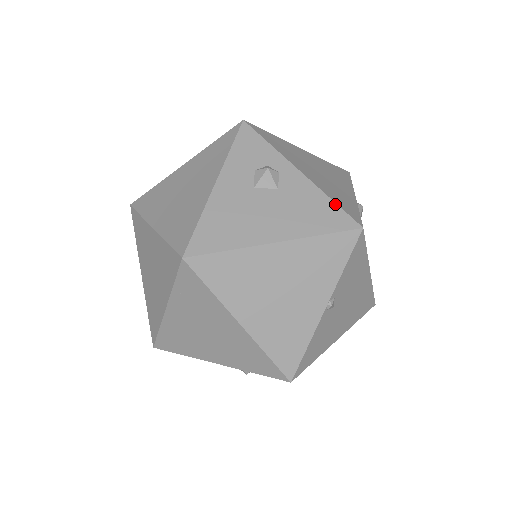
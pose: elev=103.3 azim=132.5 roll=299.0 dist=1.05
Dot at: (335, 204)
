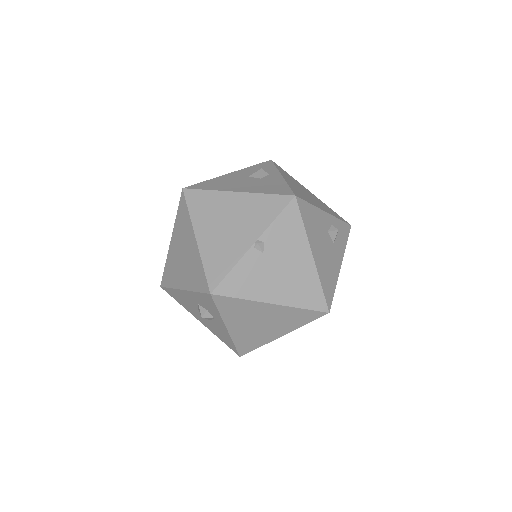
Dot at: (288, 187)
